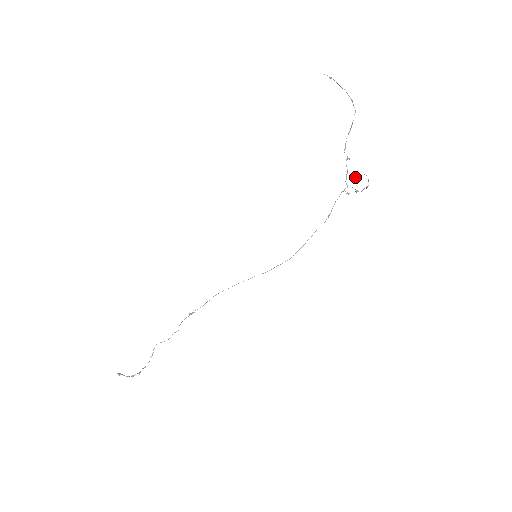
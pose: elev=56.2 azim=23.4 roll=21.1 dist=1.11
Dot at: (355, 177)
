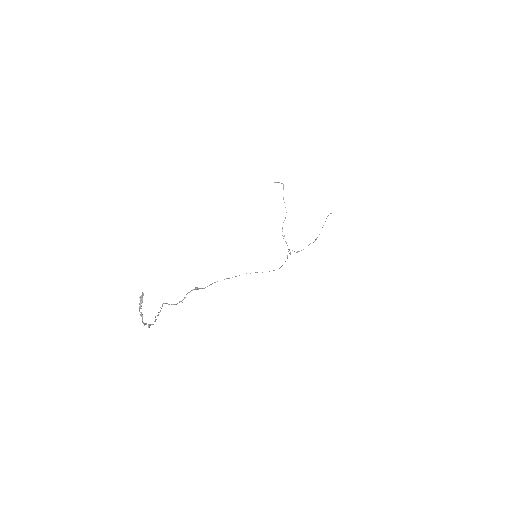
Dot at: (330, 213)
